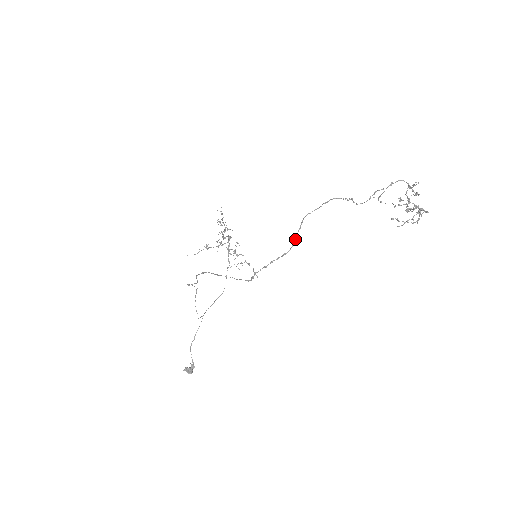
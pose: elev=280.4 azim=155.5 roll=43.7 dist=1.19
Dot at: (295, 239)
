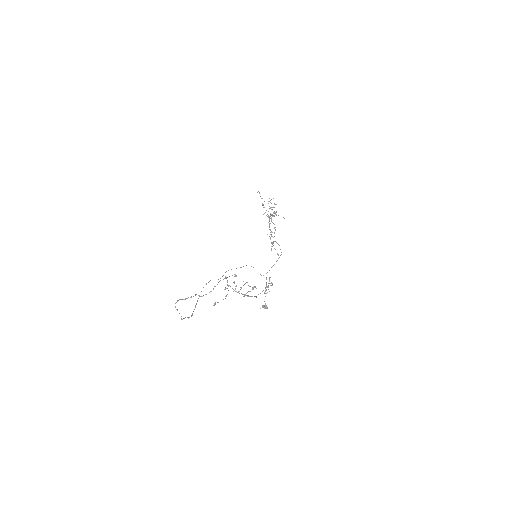
Dot at: occluded
